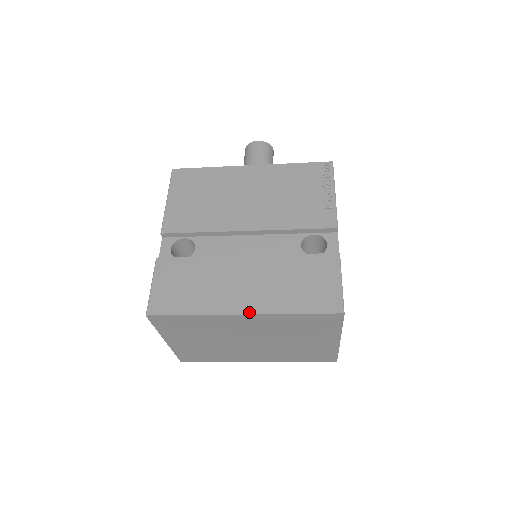
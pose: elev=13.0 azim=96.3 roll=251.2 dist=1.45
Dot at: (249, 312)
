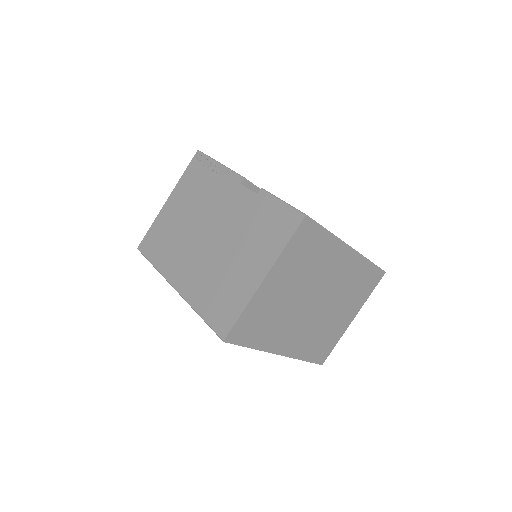
Dot at: occluded
